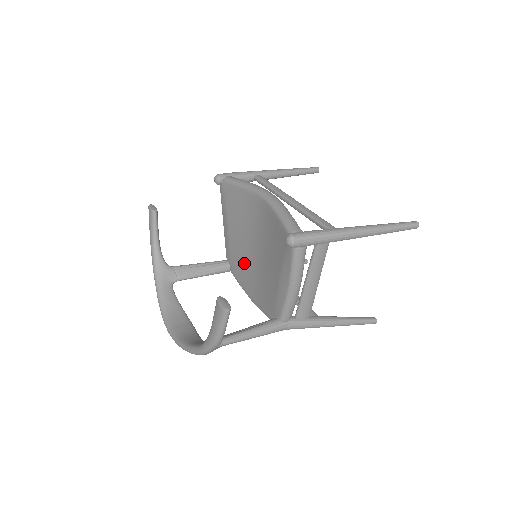
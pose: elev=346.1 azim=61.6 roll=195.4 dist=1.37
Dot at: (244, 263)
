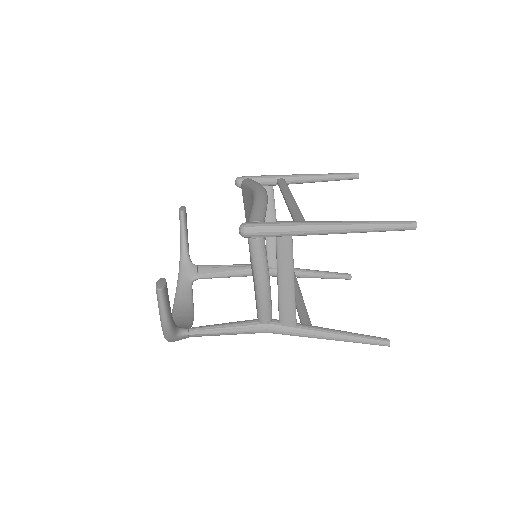
Dot at: occluded
